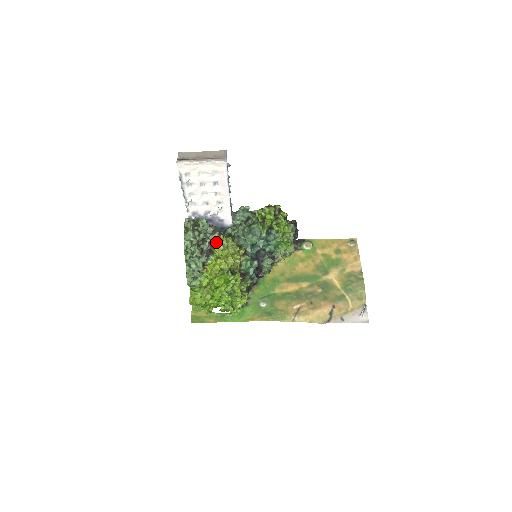
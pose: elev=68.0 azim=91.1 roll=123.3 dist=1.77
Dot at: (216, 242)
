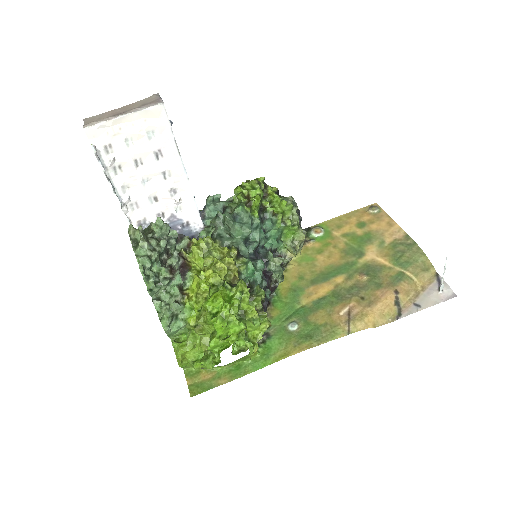
Dot at: (189, 252)
